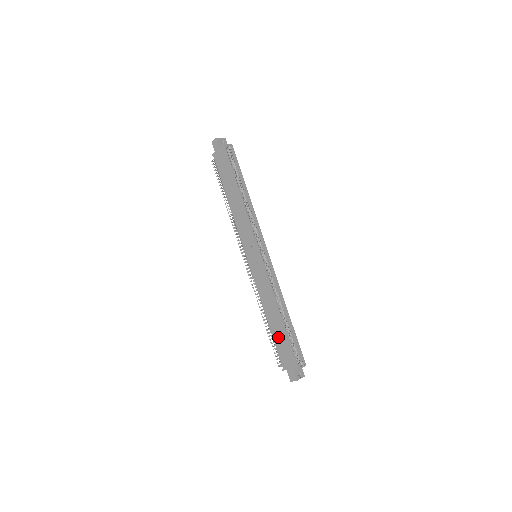
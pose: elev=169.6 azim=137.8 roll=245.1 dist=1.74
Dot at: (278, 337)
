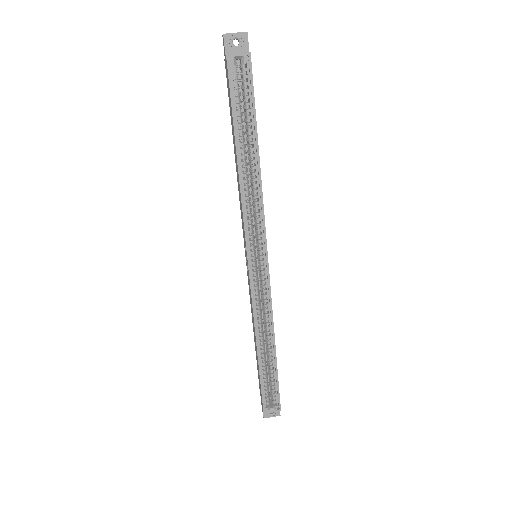
Dot at: (257, 364)
